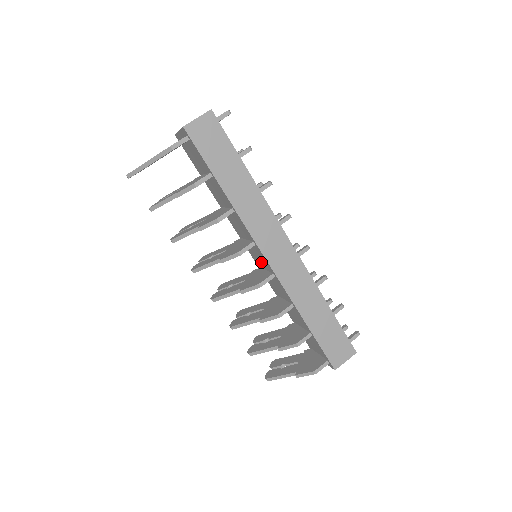
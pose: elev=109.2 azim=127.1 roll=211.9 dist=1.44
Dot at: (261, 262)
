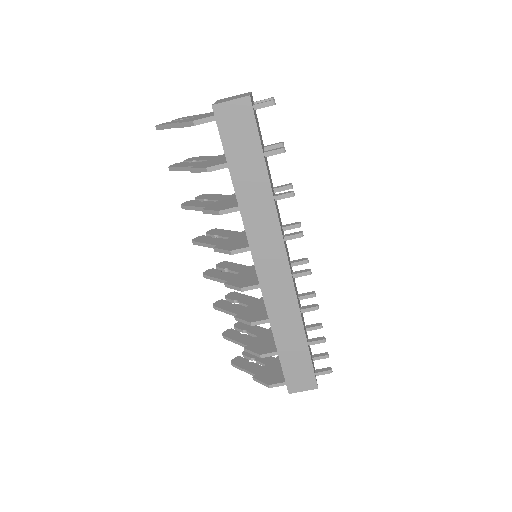
Dot at: occluded
